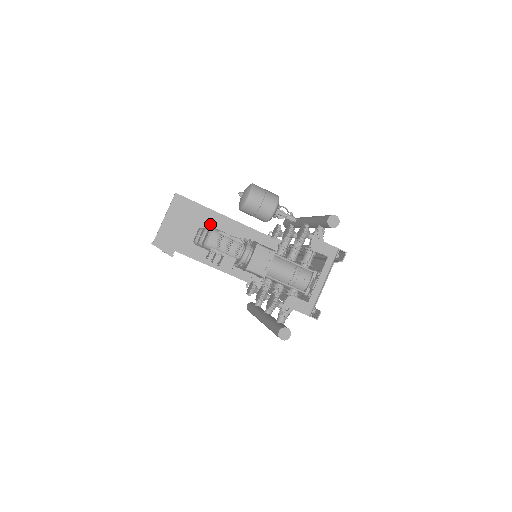
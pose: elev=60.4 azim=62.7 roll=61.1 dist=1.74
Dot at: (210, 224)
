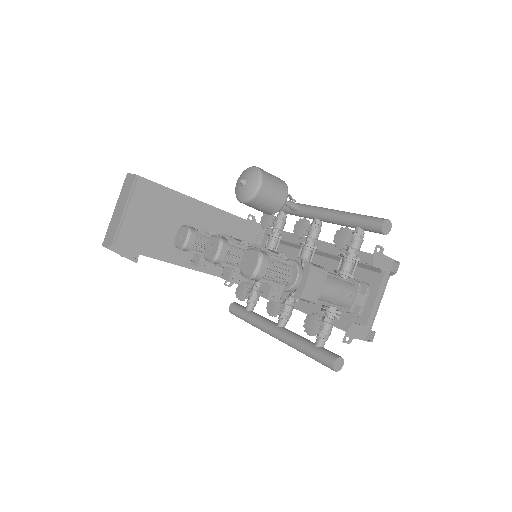
Dot at: (182, 214)
